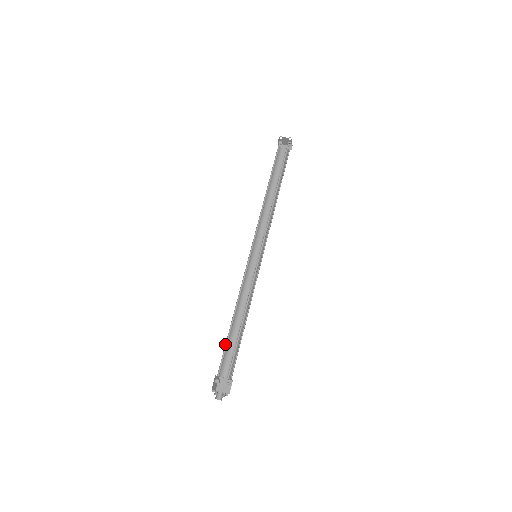
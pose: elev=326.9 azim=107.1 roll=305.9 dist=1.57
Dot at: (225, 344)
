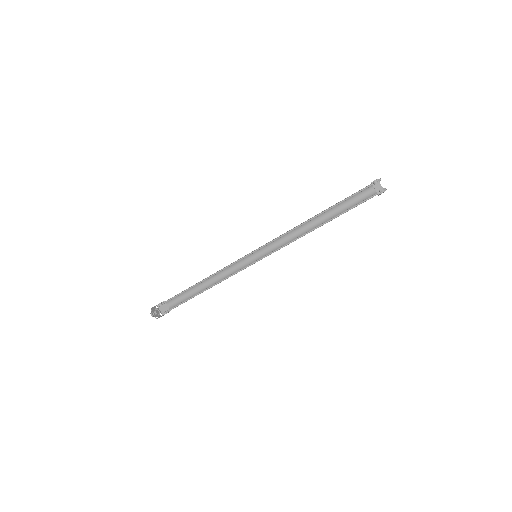
Dot at: (181, 292)
